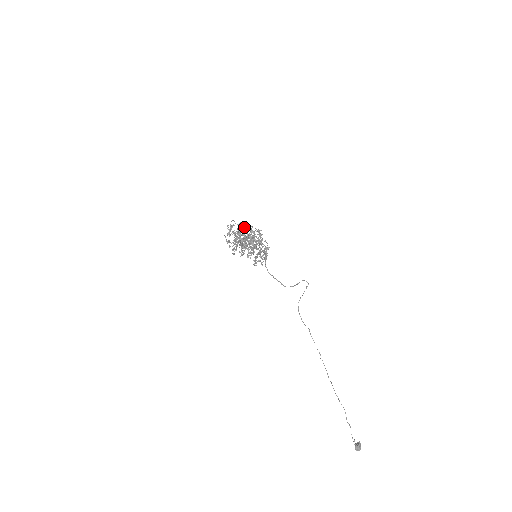
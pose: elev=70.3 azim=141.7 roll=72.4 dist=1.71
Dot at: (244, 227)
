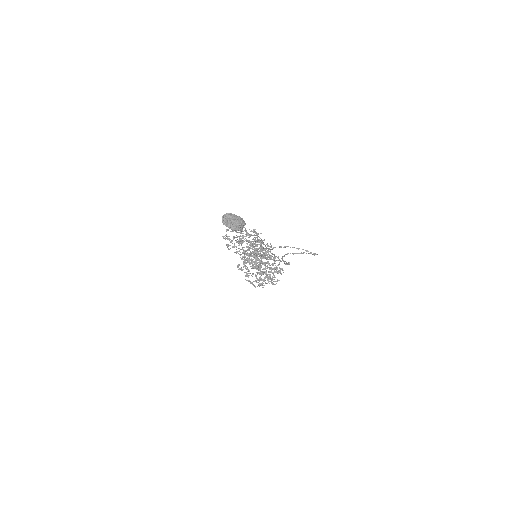
Dot at: occluded
